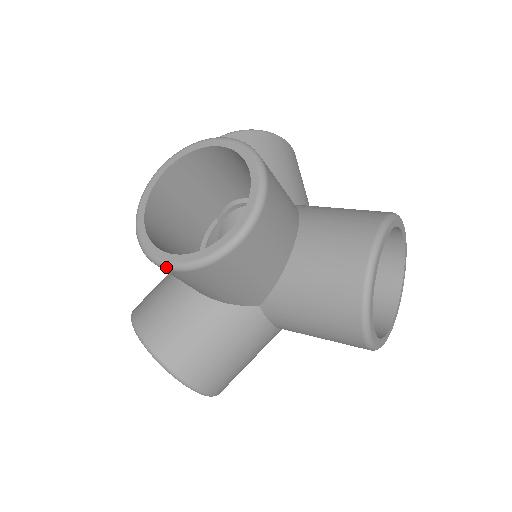
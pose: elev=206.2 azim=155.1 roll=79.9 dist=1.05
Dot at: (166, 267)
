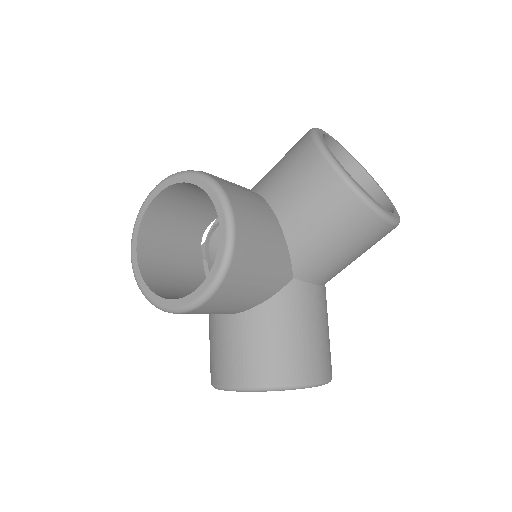
Dot at: (202, 301)
